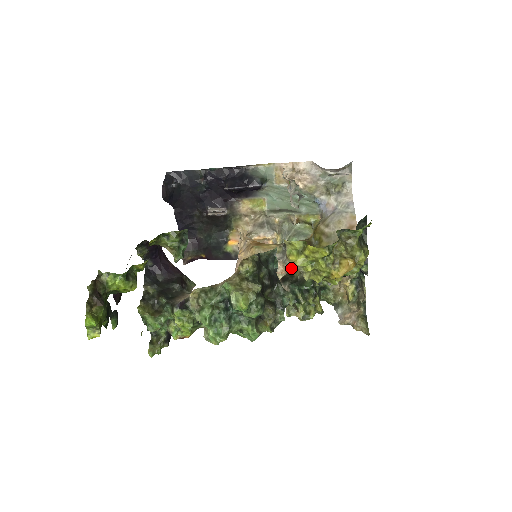
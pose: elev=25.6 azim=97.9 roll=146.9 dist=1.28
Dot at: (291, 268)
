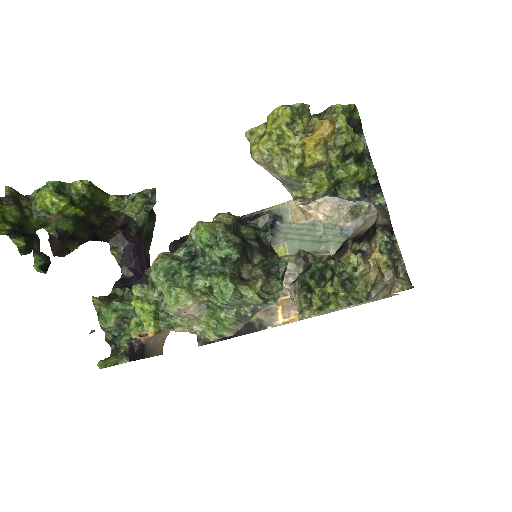
Dot at: occluded
